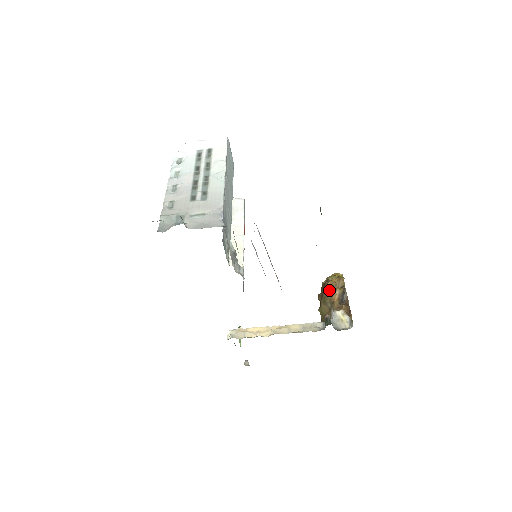
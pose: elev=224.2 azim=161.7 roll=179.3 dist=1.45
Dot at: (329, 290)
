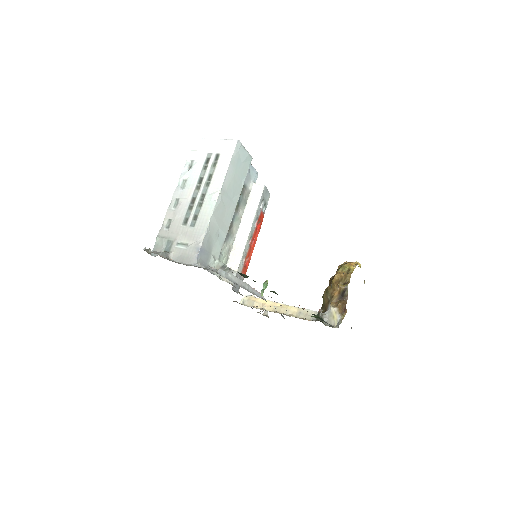
Dot at: (333, 283)
